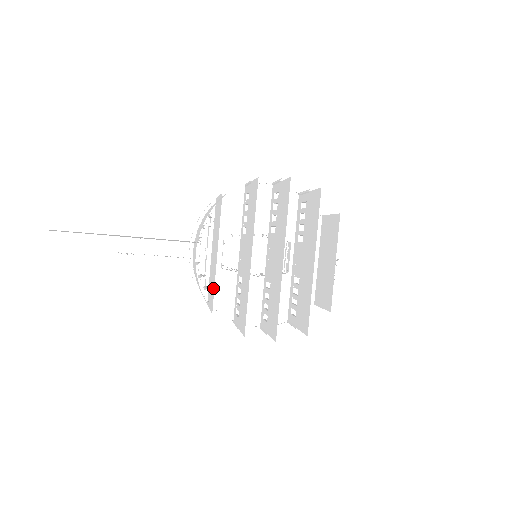
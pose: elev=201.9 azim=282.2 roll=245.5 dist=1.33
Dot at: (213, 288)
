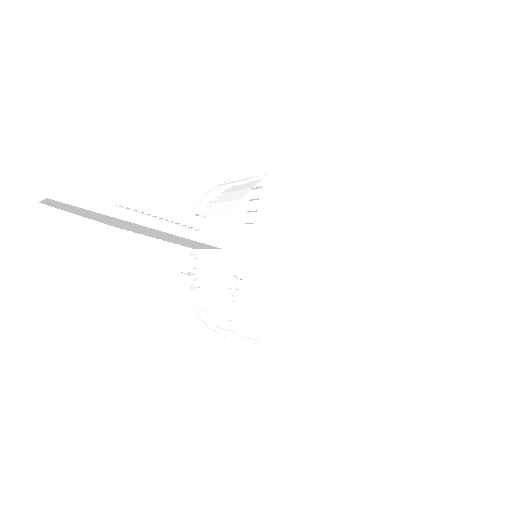
Dot at: occluded
